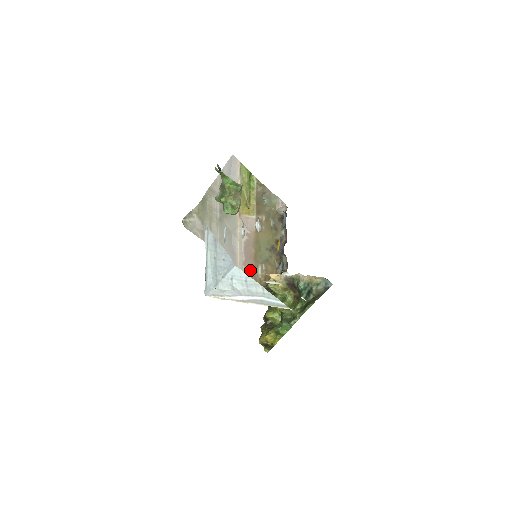
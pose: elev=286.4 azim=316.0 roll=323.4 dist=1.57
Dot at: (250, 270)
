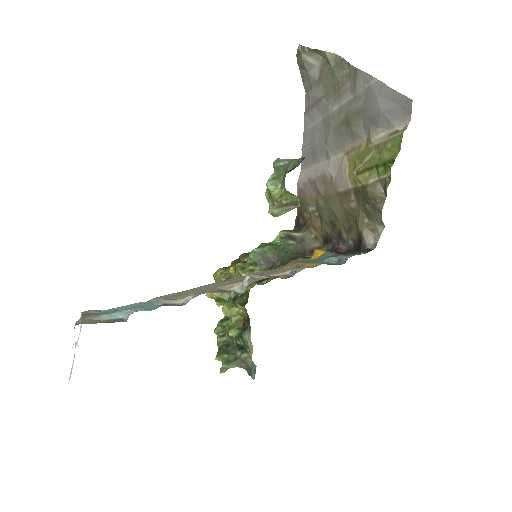
Dot at: (308, 192)
